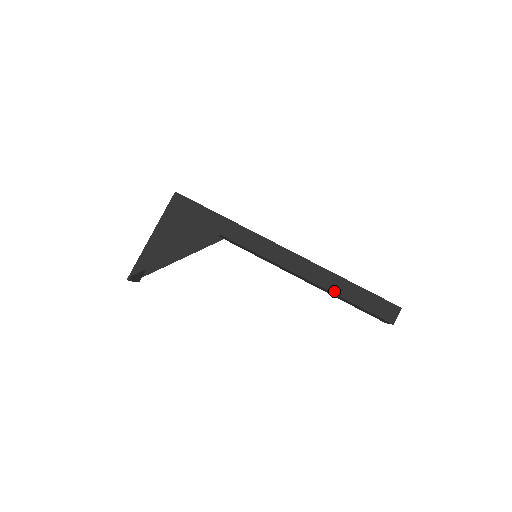
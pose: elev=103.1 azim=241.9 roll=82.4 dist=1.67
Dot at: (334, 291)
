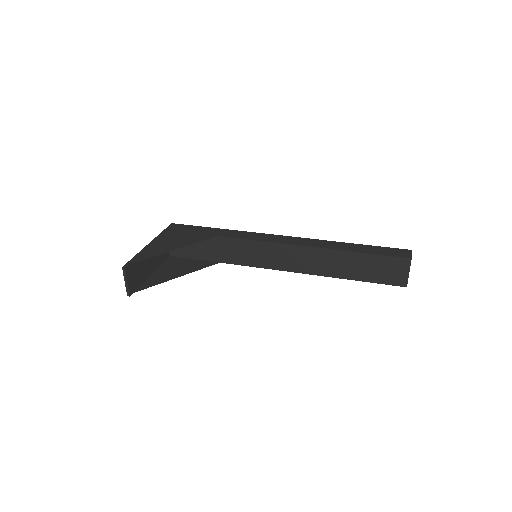
Dot at: (342, 249)
